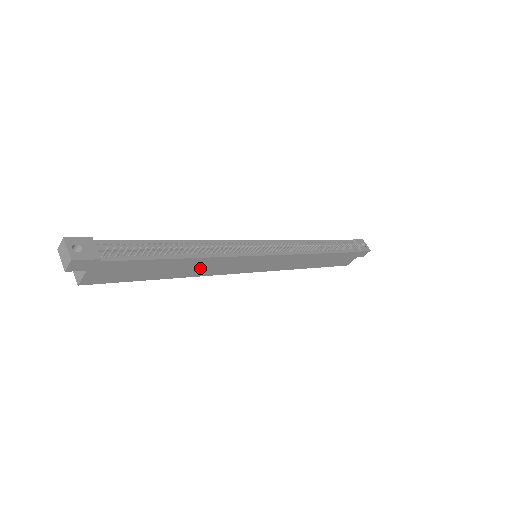
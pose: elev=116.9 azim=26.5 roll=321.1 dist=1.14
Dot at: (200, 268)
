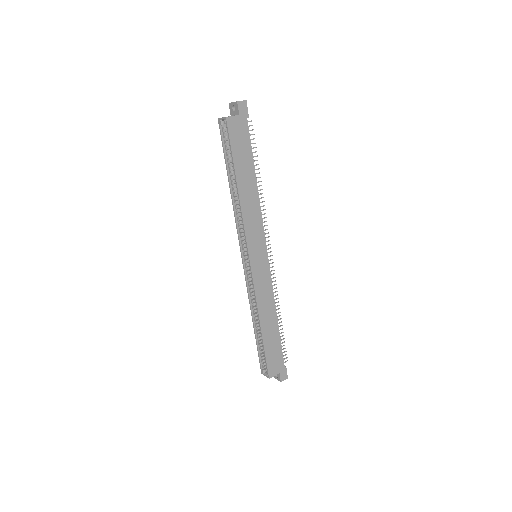
Dot at: (249, 203)
